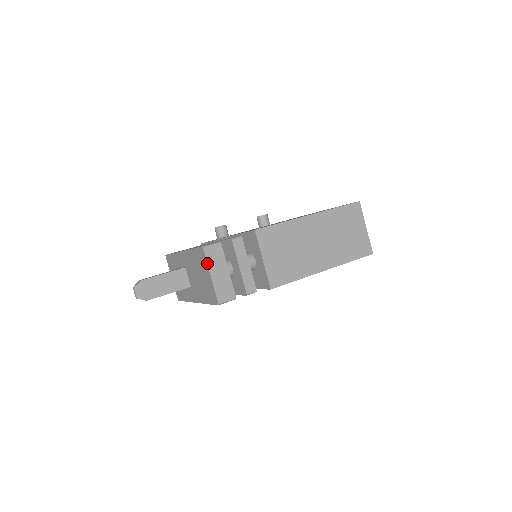
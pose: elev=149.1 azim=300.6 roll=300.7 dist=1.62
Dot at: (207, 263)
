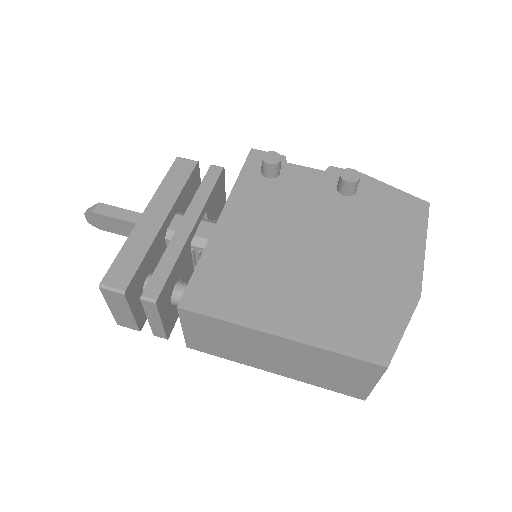
Dot at: (104, 298)
